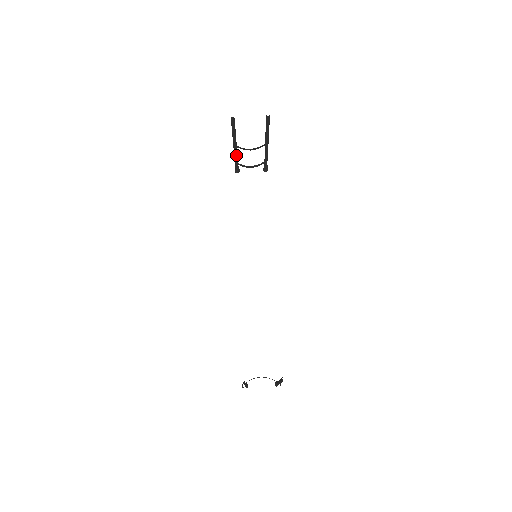
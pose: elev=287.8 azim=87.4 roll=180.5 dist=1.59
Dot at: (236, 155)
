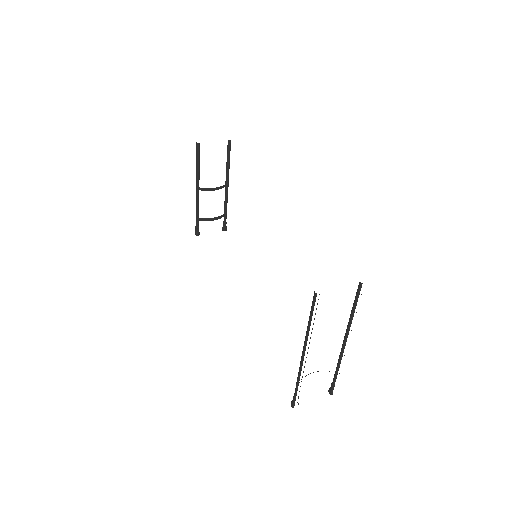
Dot at: (198, 205)
